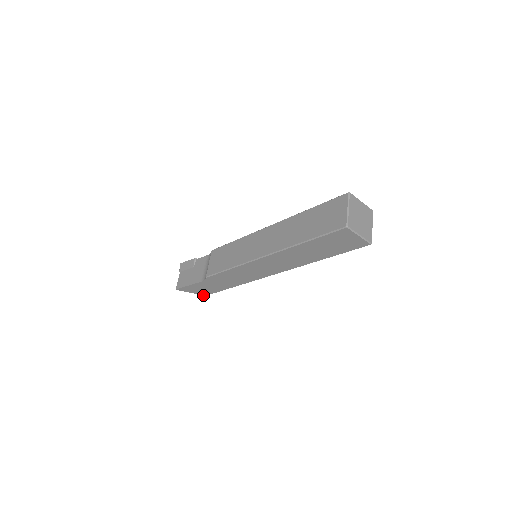
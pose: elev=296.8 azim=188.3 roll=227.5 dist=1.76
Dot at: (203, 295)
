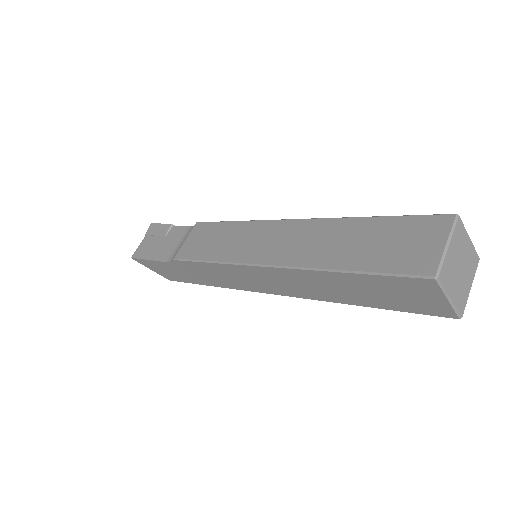
Dot at: (167, 278)
